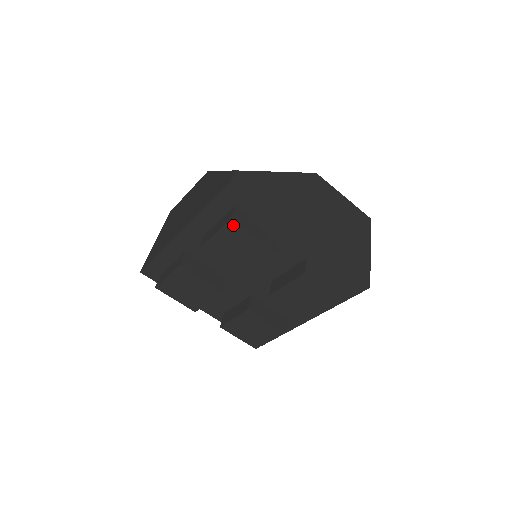
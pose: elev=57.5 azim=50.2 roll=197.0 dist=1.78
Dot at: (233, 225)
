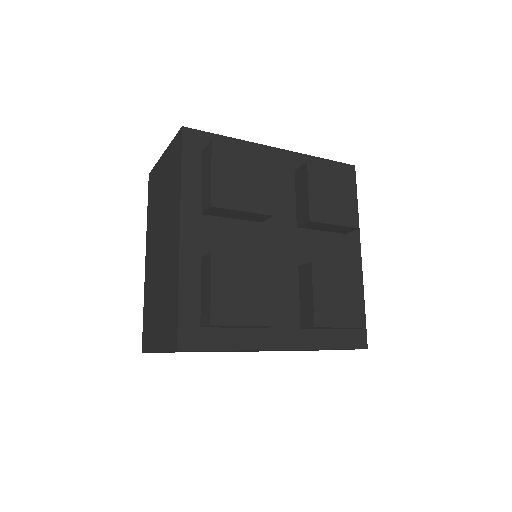
Dot at: (353, 177)
